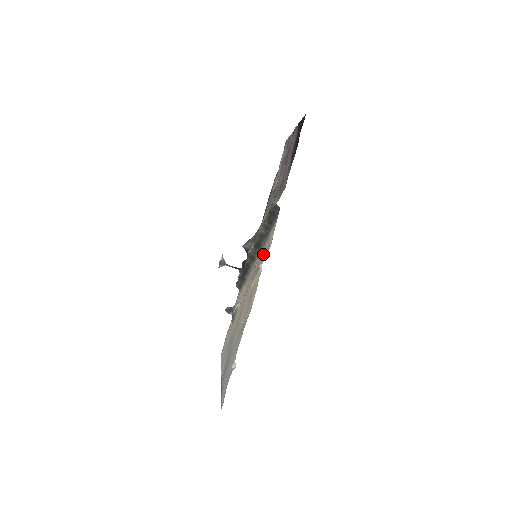
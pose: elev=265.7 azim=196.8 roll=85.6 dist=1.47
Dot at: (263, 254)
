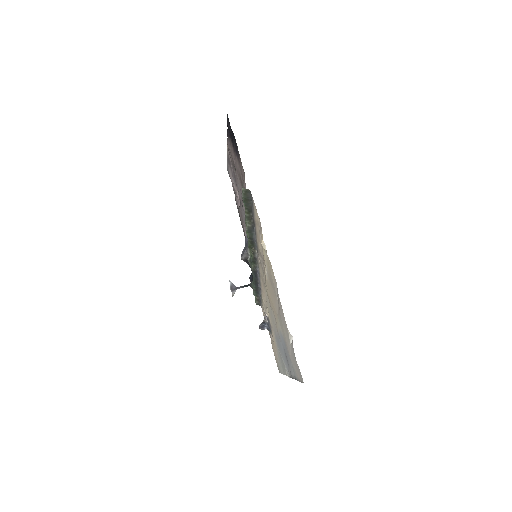
Dot at: (259, 239)
